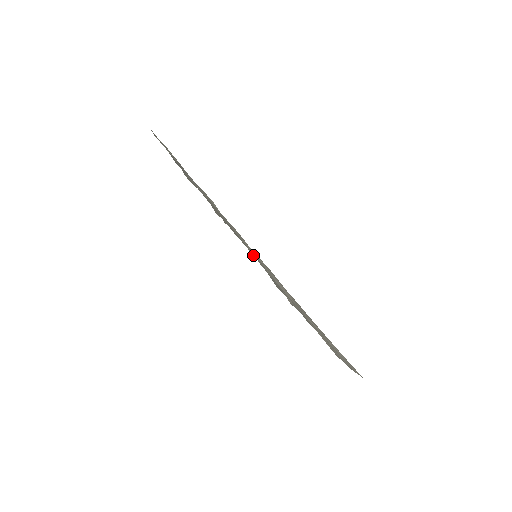
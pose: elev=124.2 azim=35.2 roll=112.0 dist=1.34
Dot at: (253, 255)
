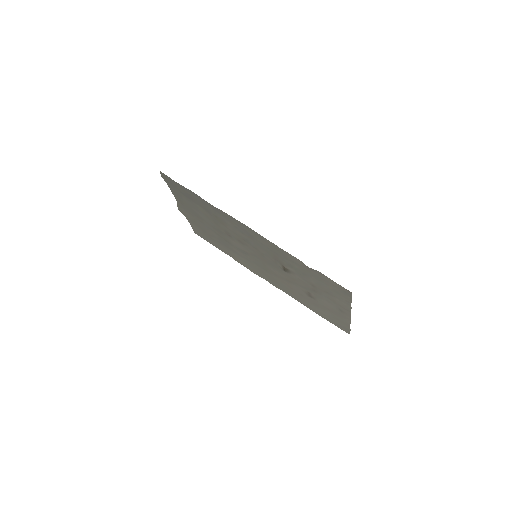
Dot at: (271, 243)
